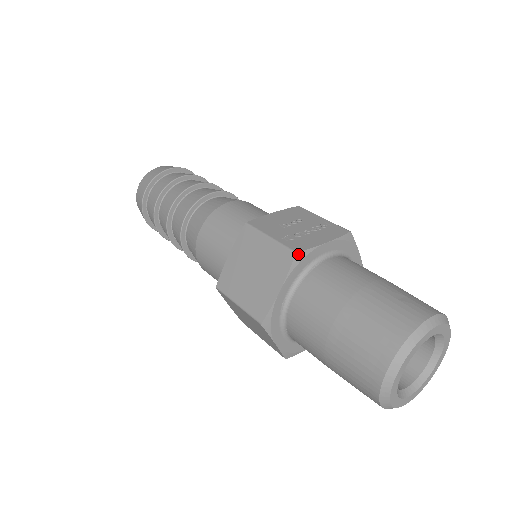
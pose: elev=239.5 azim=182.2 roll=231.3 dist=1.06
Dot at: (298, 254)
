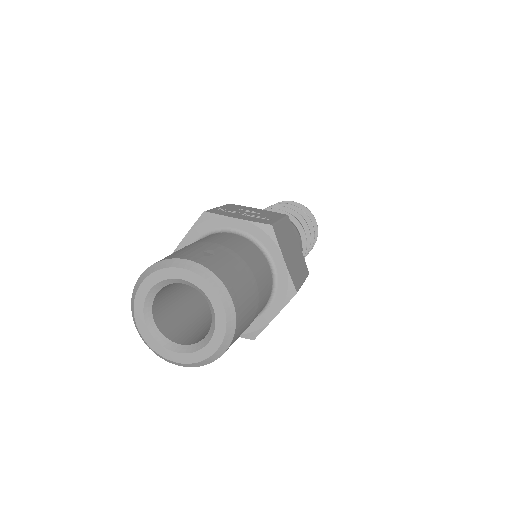
Dot at: (206, 213)
